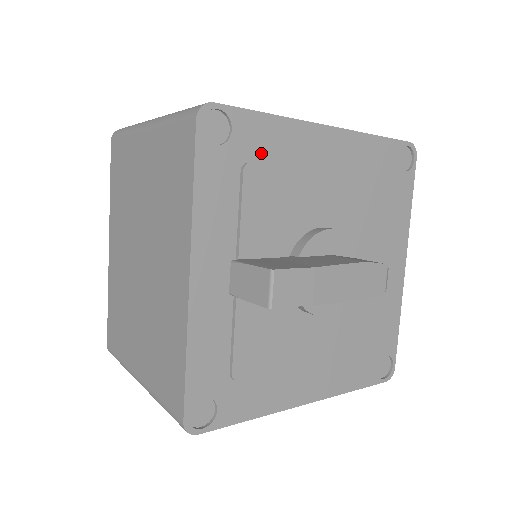
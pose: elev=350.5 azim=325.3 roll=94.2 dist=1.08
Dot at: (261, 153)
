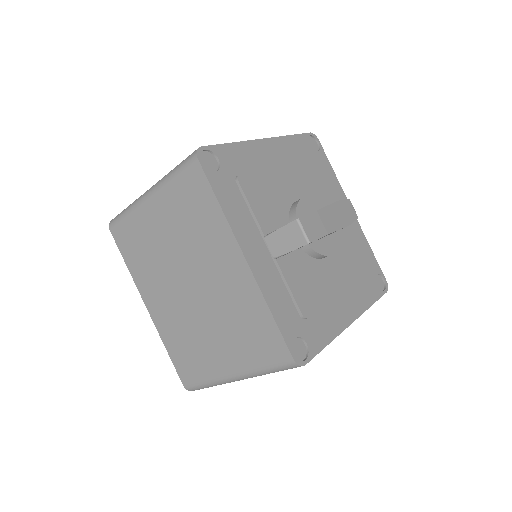
Dot at: (240, 168)
